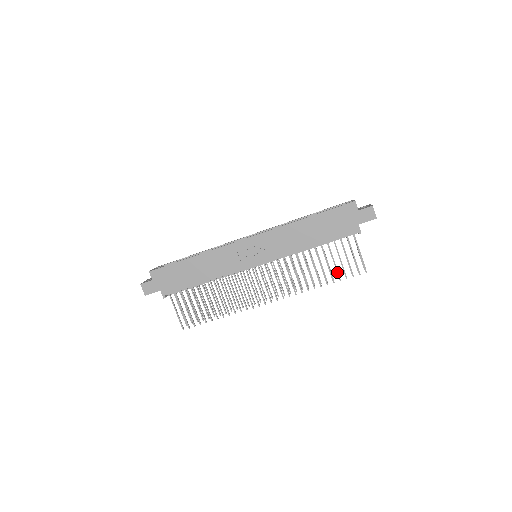
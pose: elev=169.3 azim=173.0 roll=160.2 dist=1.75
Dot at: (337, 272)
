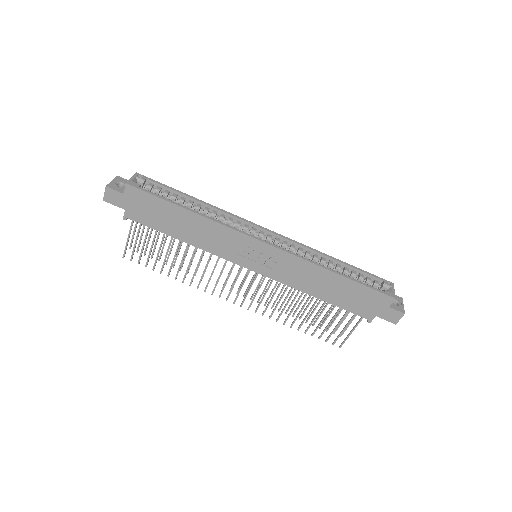
Dot at: (316, 329)
